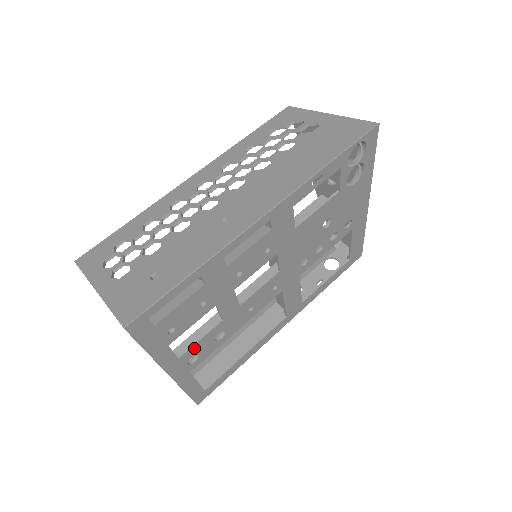
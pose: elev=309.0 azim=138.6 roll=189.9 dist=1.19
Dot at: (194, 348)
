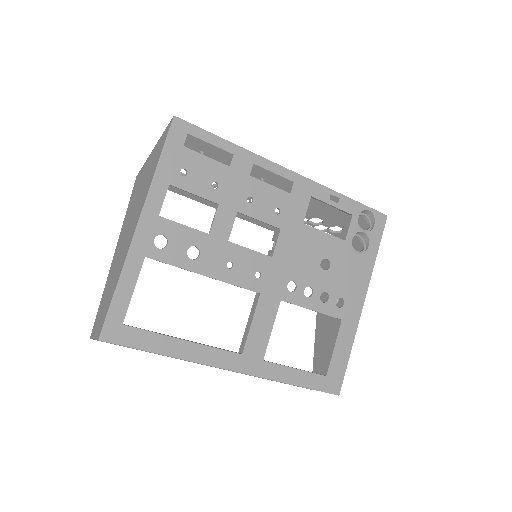
Dot at: (173, 227)
